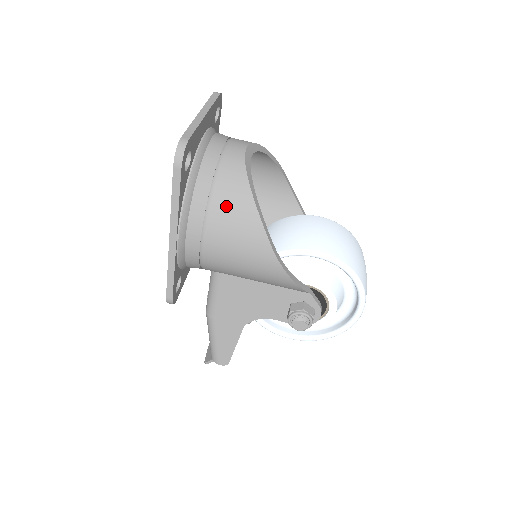
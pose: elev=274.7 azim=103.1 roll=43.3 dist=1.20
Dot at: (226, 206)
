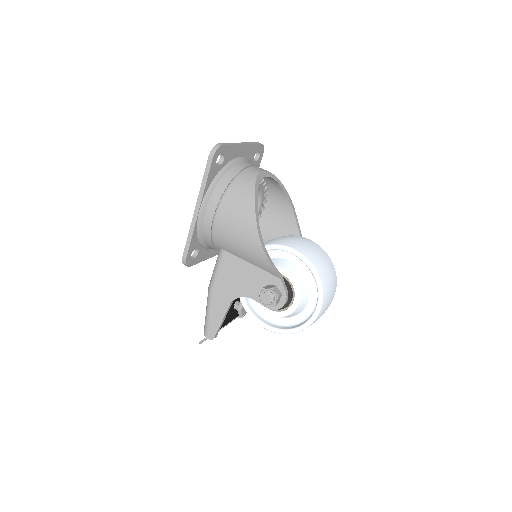
Dot at: (236, 194)
